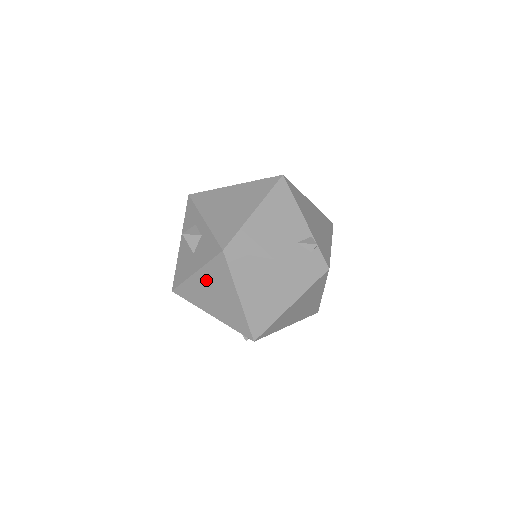
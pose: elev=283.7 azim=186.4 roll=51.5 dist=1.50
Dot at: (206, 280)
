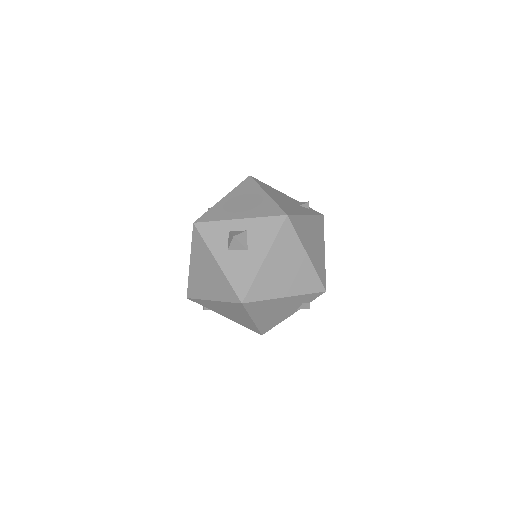
Dot at: (276, 259)
